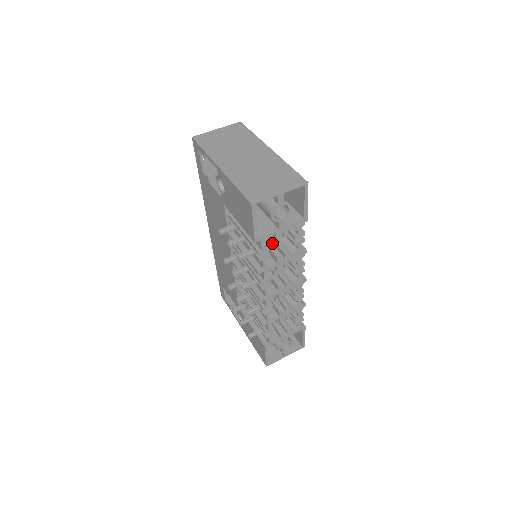
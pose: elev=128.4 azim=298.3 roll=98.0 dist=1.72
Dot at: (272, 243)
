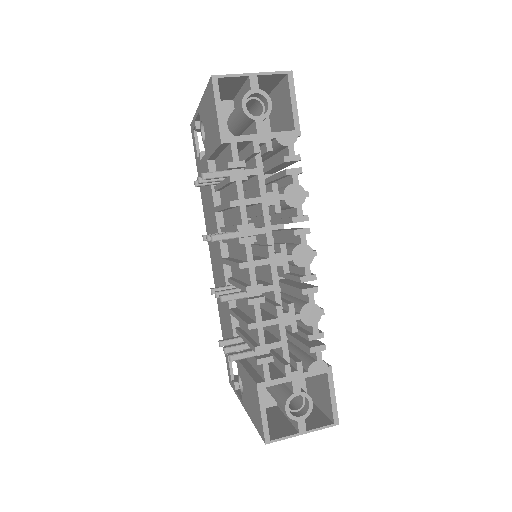
Dot at: (258, 181)
